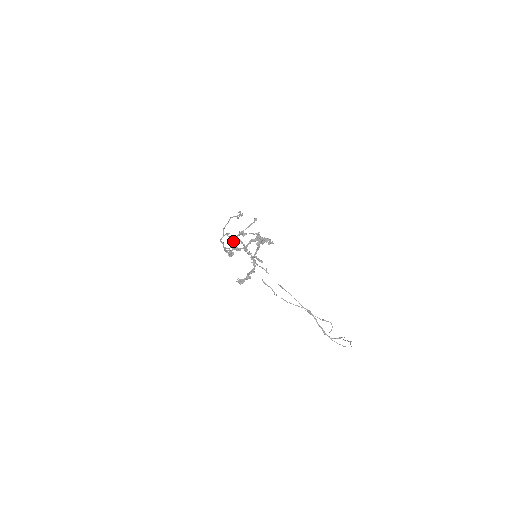
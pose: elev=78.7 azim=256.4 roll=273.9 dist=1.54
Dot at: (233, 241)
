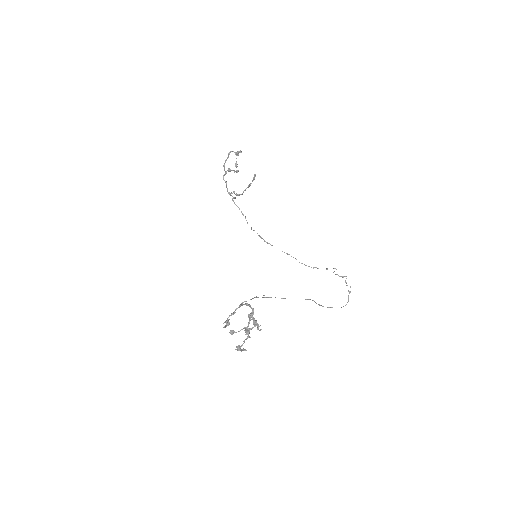
Dot at: (226, 322)
